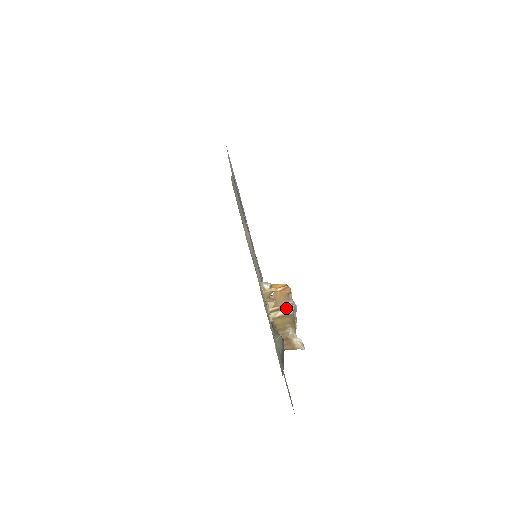
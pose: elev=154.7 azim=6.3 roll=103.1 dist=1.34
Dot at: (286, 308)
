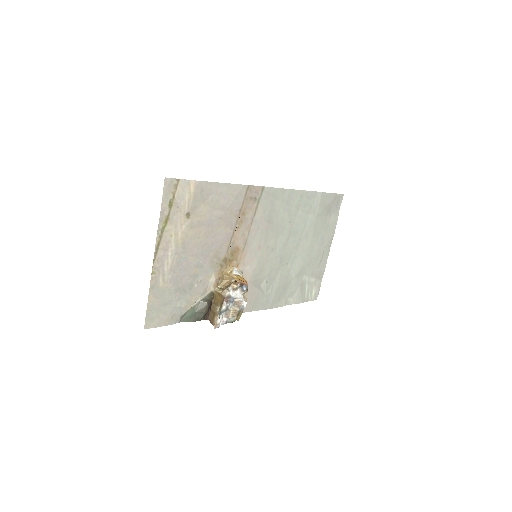
Dot at: (224, 290)
